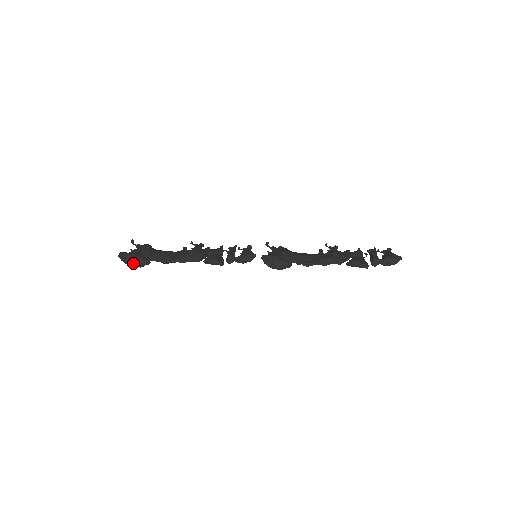
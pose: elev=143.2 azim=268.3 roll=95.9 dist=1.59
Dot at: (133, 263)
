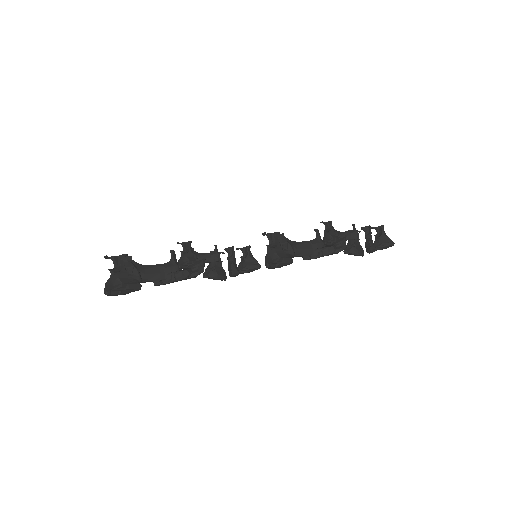
Dot at: (123, 294)
